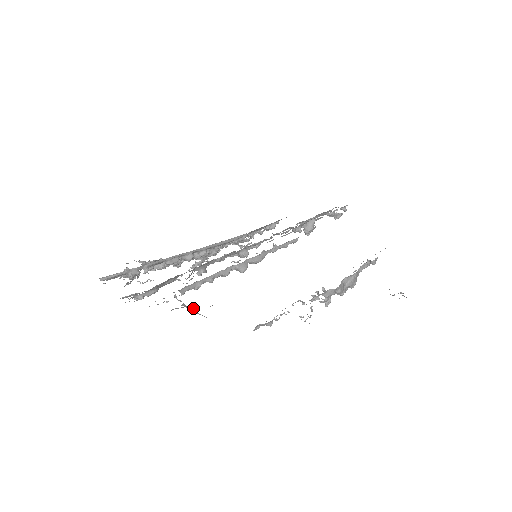
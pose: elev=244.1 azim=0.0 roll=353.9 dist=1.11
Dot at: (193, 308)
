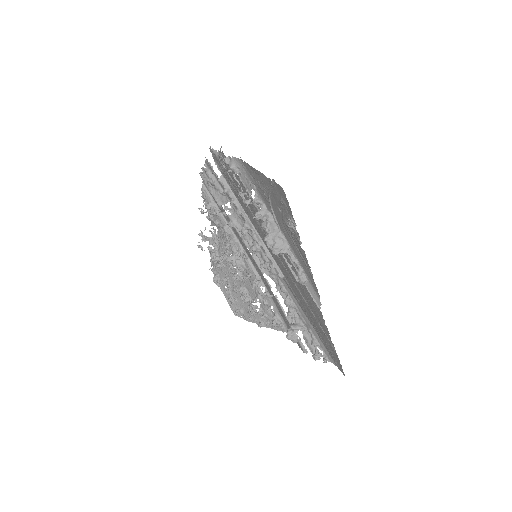
Dot at: occluded
